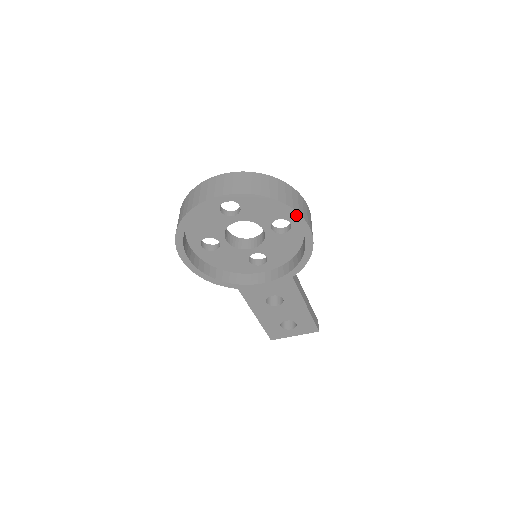
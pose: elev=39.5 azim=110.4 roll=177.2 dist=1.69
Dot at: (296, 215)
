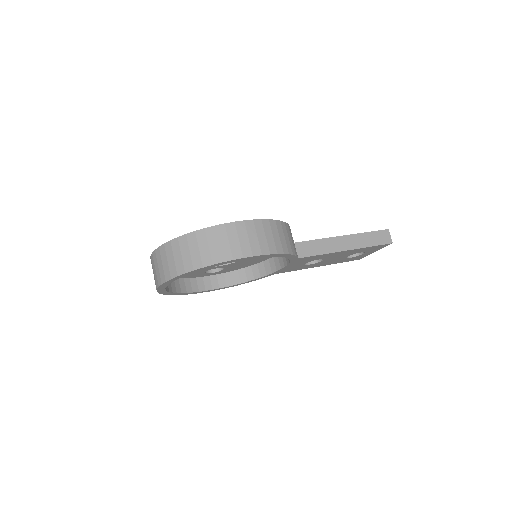
Dot at: (223, 263)
